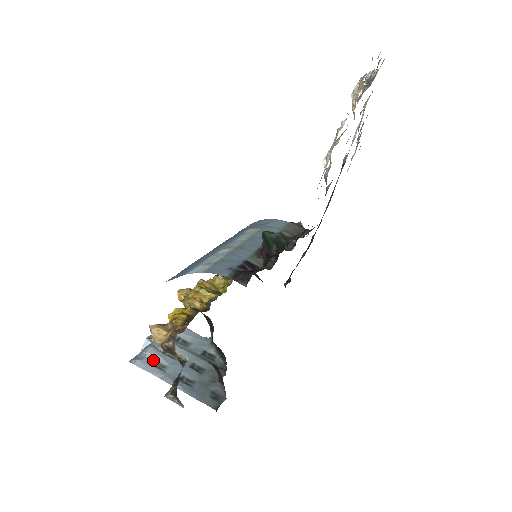
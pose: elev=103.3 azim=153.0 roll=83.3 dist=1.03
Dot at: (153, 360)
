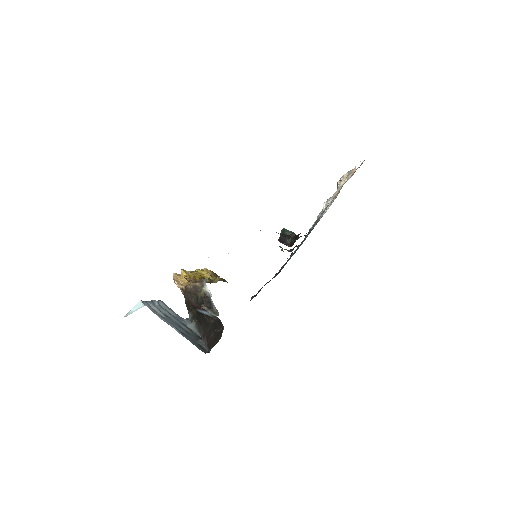
Dot at: (154, 310)
